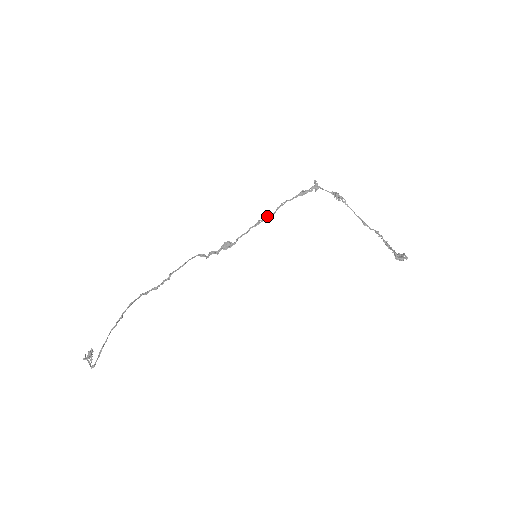
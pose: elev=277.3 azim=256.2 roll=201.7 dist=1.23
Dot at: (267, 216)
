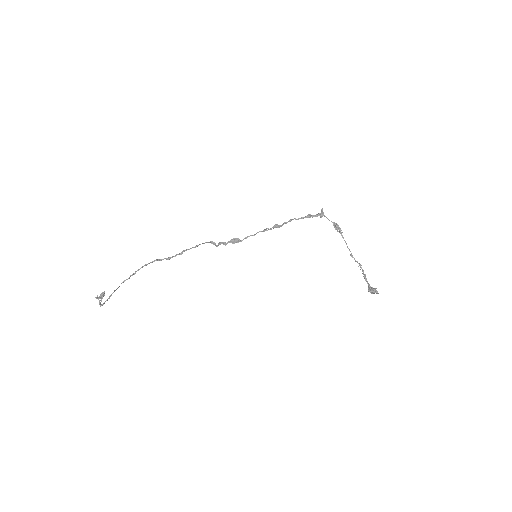
Dot at: (274, 226)
